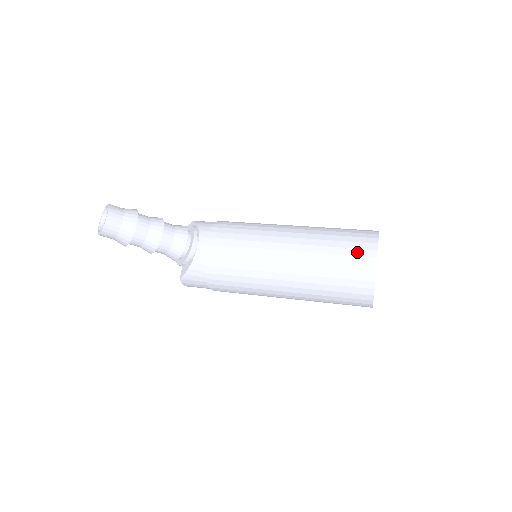
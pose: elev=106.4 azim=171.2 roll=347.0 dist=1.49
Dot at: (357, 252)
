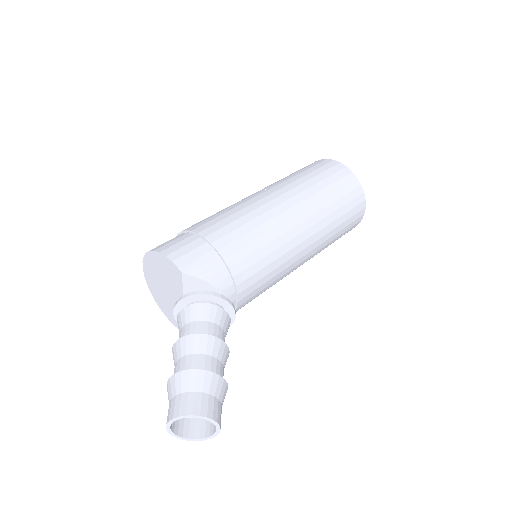
Dot at: (354, 218)
